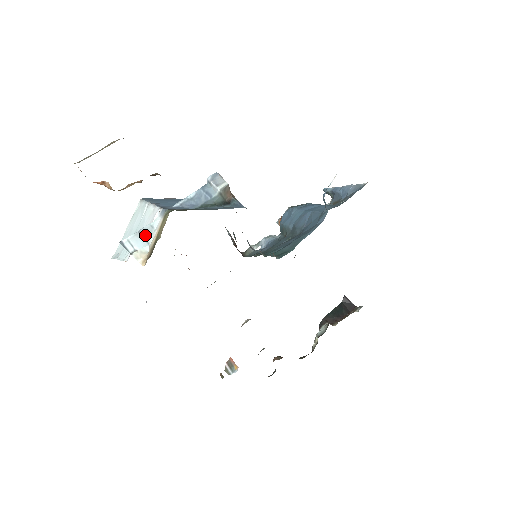
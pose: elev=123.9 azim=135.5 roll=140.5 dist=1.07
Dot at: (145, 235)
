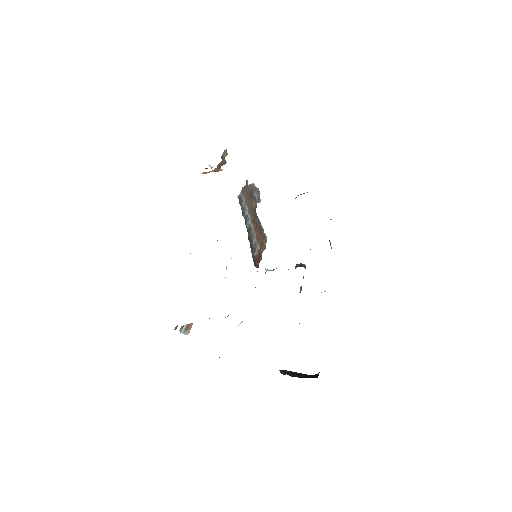
Dot at: occluded
